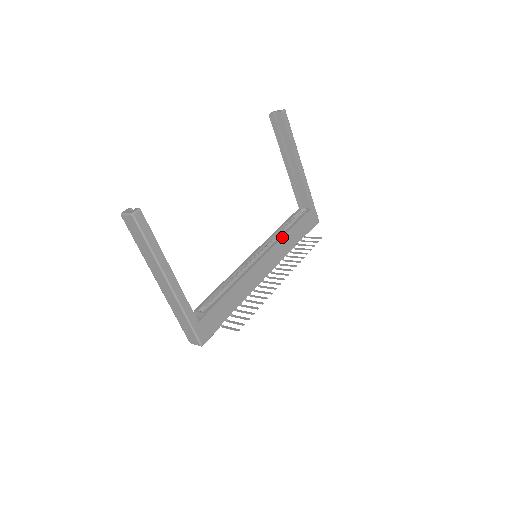
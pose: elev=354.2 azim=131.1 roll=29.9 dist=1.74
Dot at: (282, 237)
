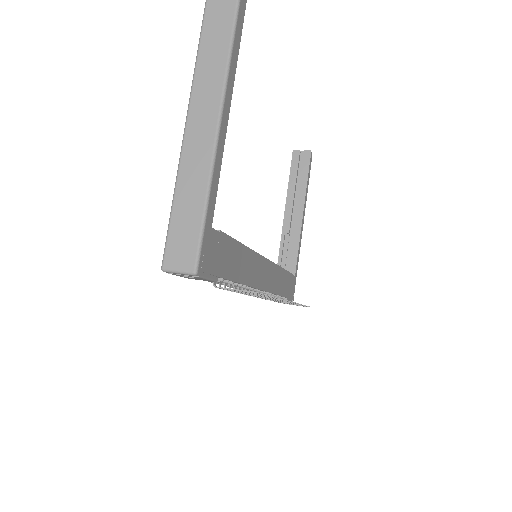
Dot at: (279, 266)
